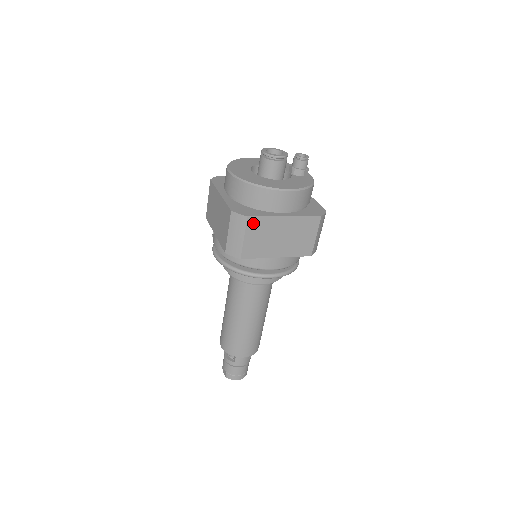
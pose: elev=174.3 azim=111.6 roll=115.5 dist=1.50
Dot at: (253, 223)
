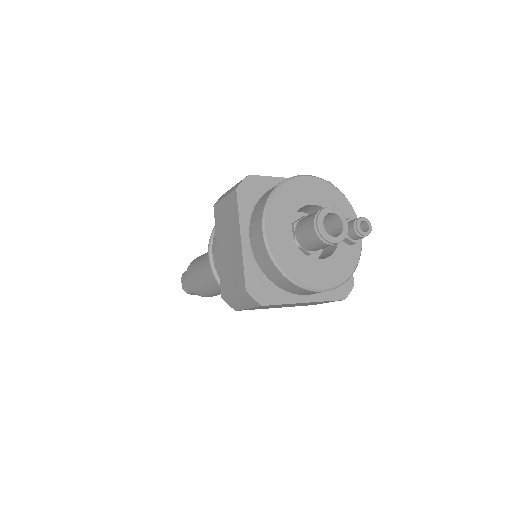
Dot at: (265, 306)
